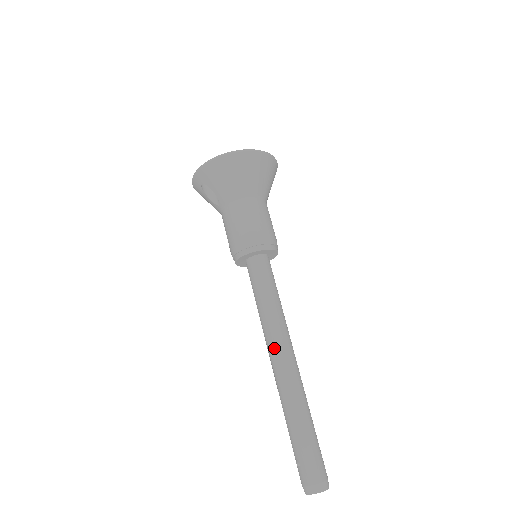
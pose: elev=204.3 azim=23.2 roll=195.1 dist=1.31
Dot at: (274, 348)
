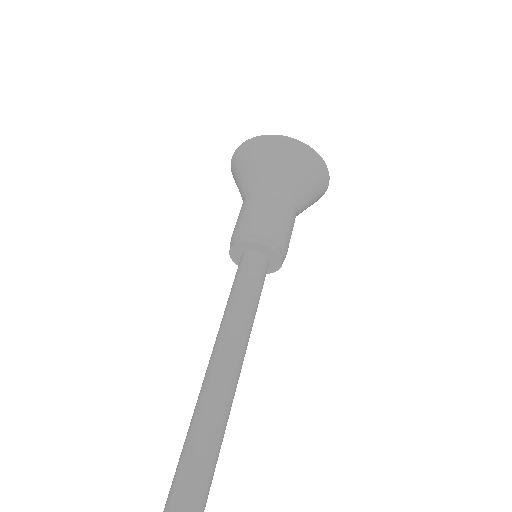
Dot at: (210, 358)
